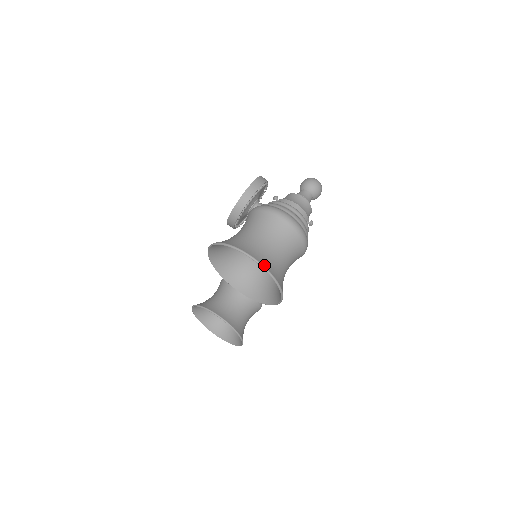
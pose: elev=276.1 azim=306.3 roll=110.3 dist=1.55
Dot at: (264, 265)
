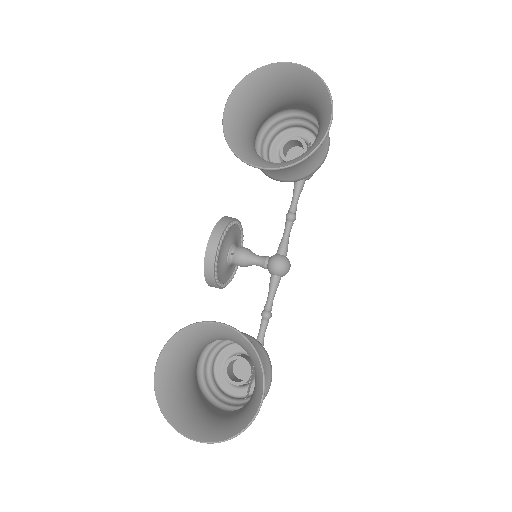
Dot at: (303, 68)
